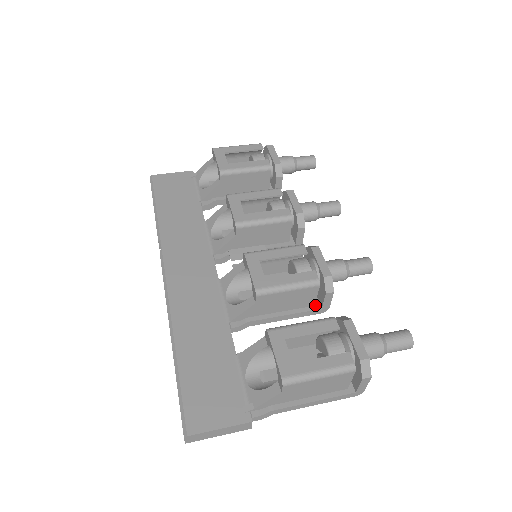
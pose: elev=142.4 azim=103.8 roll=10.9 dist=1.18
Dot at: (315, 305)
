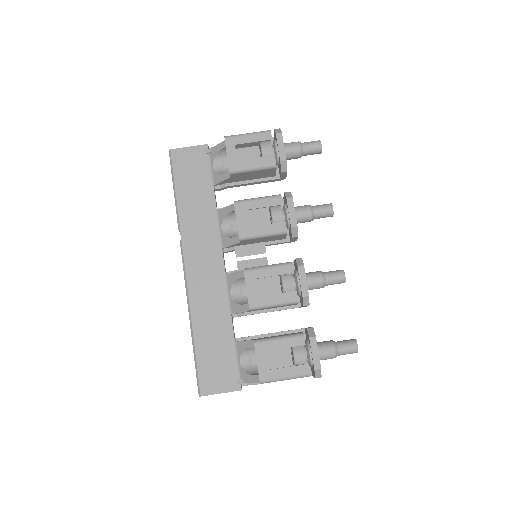
Dot at: (297, 304)
